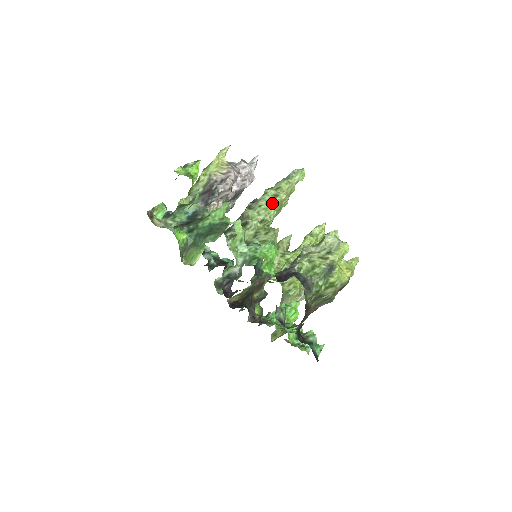
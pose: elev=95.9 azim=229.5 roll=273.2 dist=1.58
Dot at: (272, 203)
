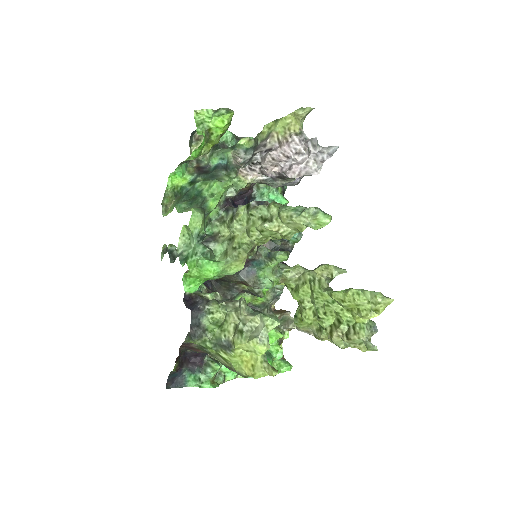
Dot at: (261, 223)
